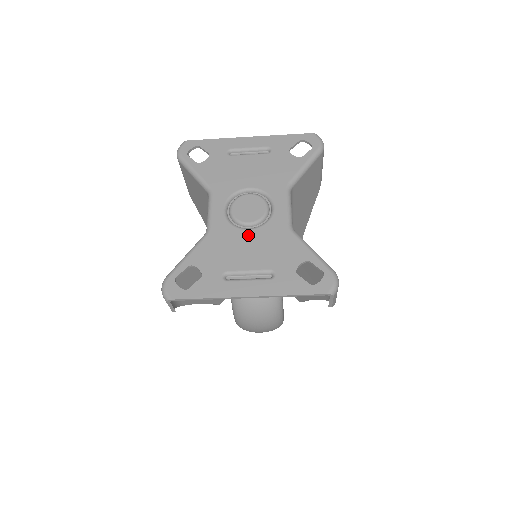
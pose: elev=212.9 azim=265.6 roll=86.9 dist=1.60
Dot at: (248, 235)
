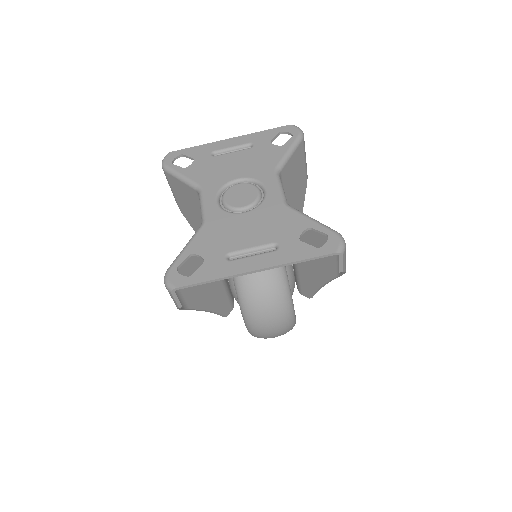
Dot at: (244, 217)
